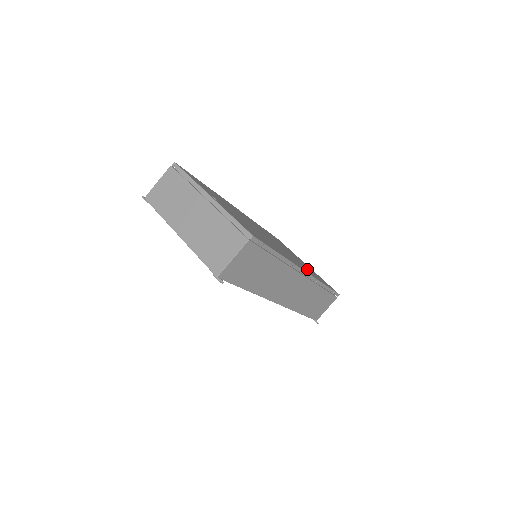
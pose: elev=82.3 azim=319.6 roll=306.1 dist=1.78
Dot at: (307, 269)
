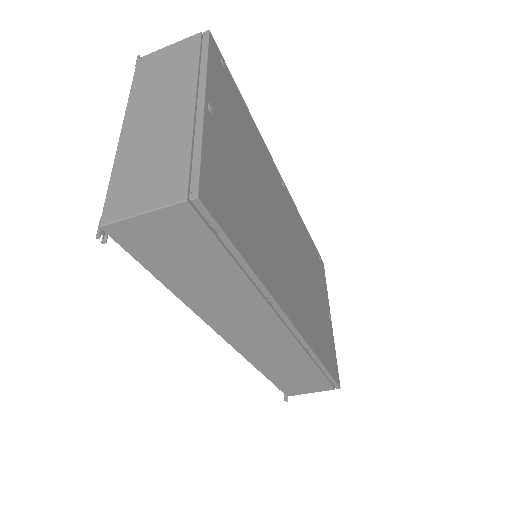
Dot at: (313, 324)
